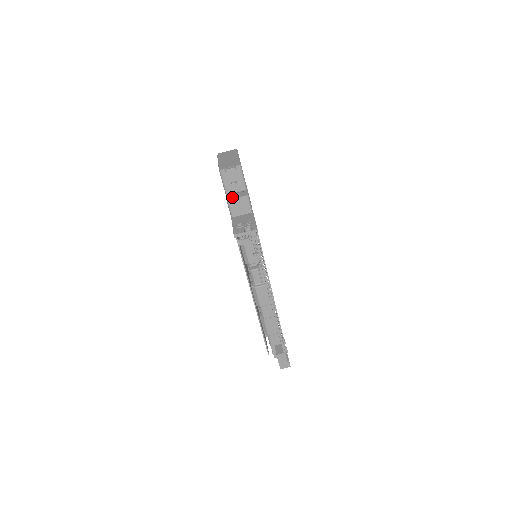
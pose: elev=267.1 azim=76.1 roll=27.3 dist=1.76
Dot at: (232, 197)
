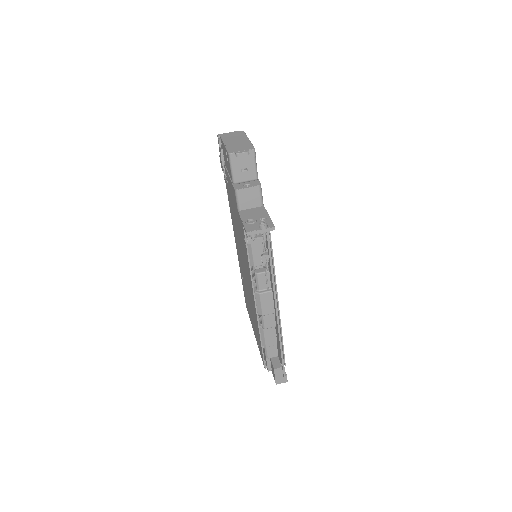
Dot at: (241, 187)
